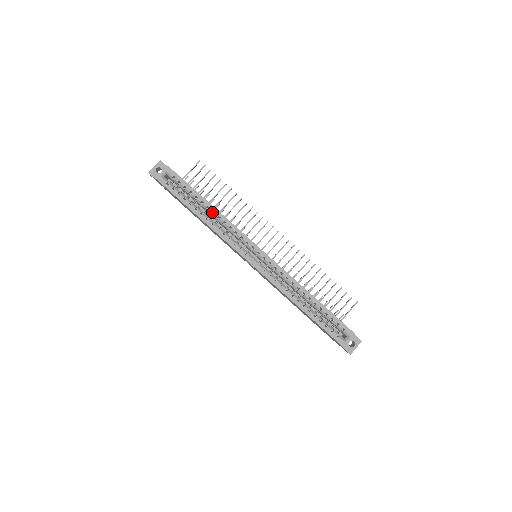
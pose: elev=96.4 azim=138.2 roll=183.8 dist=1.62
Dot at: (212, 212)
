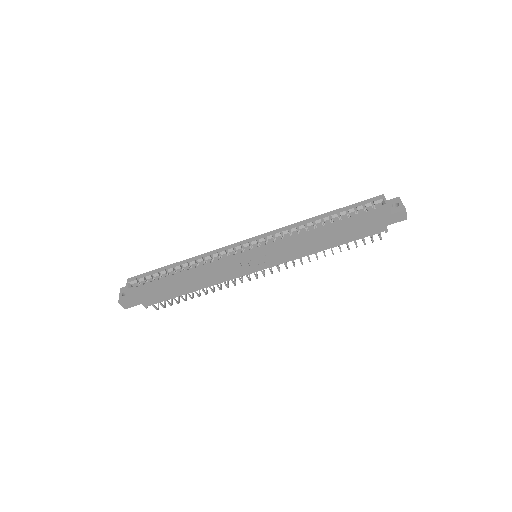
Dot at: (189, 266)
